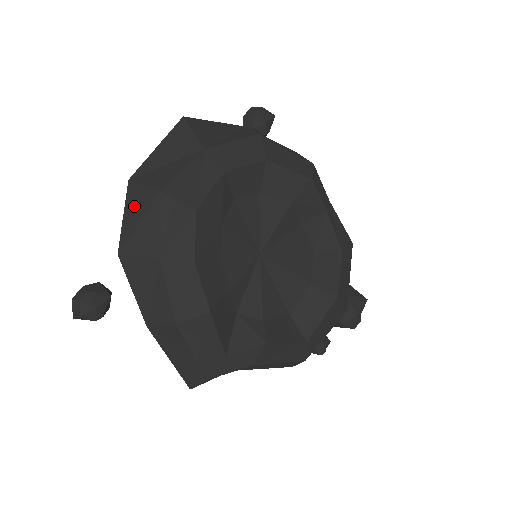
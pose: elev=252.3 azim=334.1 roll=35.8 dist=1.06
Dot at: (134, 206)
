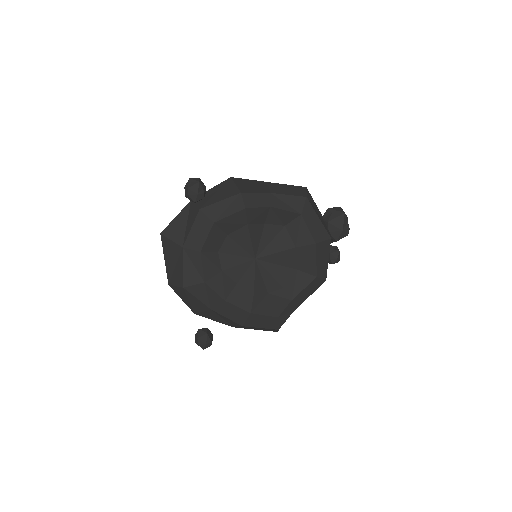
Dot at: (181, 295)
